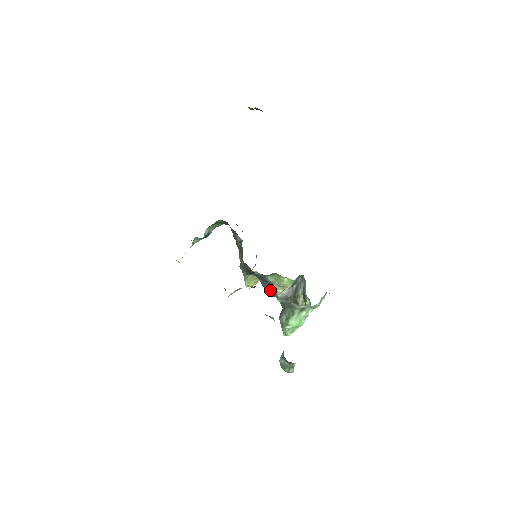
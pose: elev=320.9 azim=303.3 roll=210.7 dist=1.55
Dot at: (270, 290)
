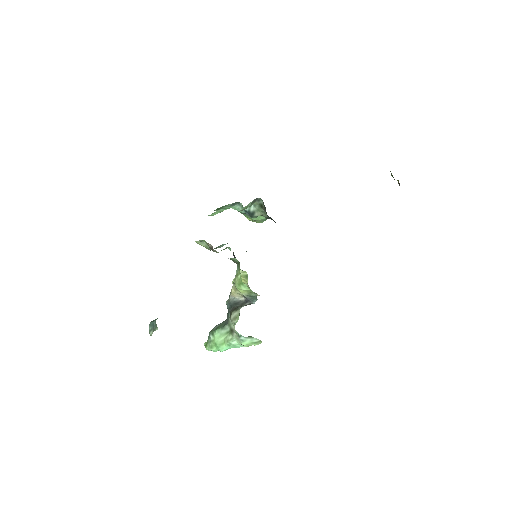
Dot at: occluded
